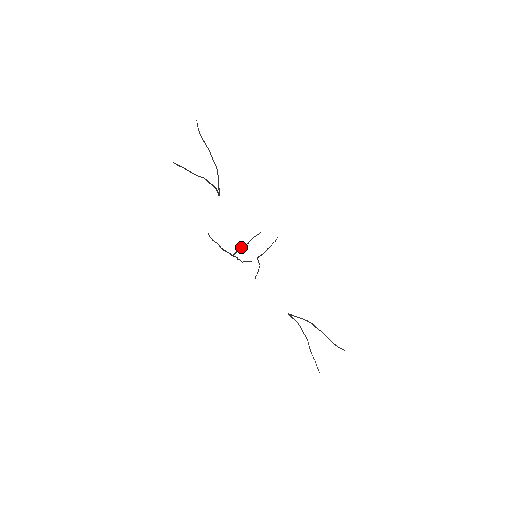
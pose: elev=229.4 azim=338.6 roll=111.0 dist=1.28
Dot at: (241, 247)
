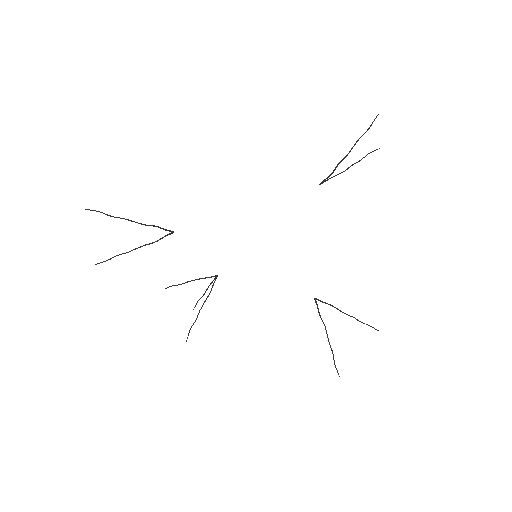
Dot at: (208, 286)
